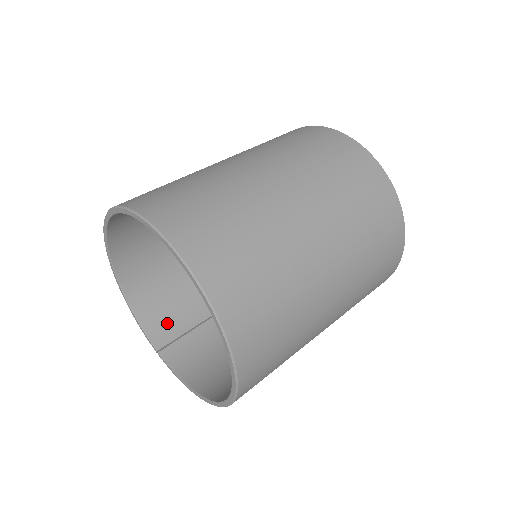
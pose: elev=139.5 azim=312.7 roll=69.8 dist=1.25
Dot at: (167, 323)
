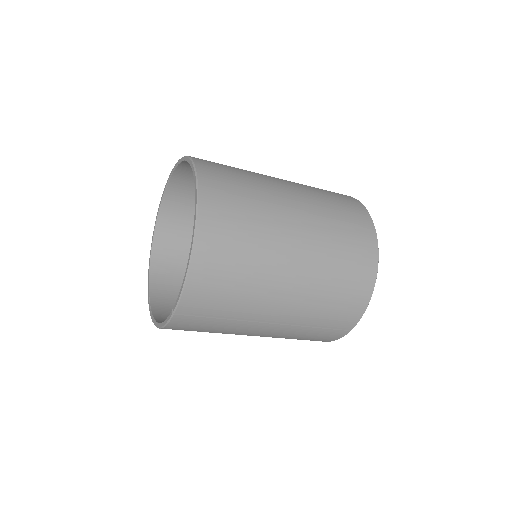
Dot at: occluded
